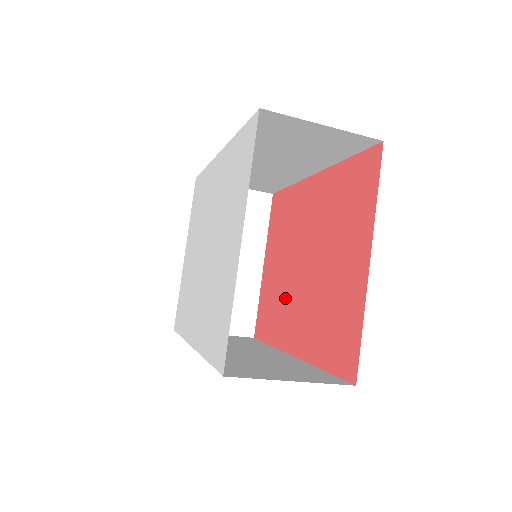
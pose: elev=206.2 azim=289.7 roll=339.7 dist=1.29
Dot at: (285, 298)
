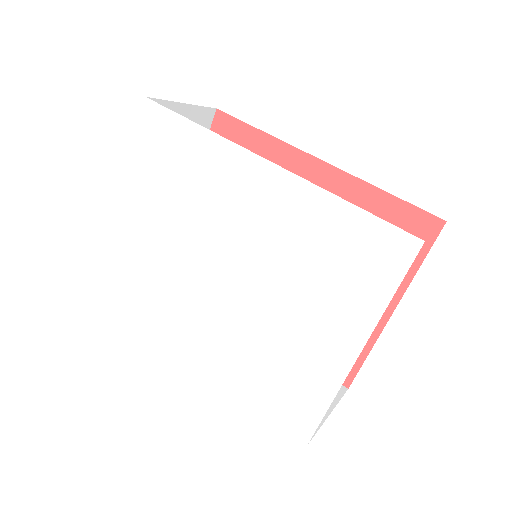
Dot at: occluded
